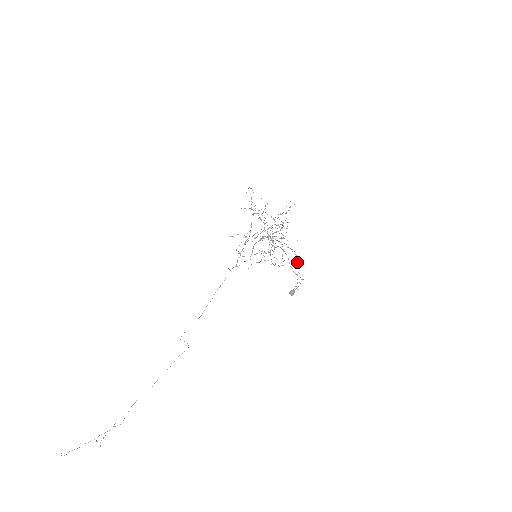
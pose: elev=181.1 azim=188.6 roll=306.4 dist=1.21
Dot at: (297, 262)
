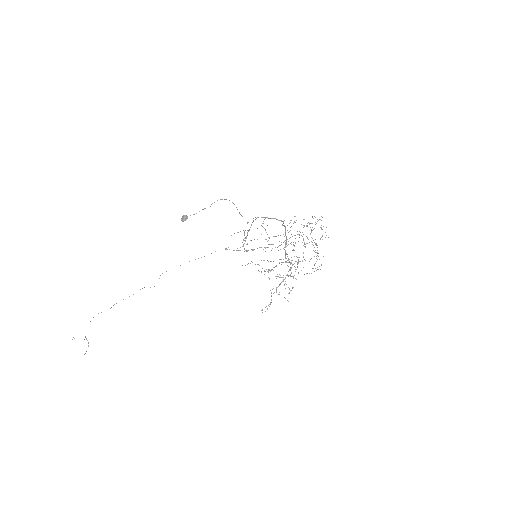
Dot at: occluded
